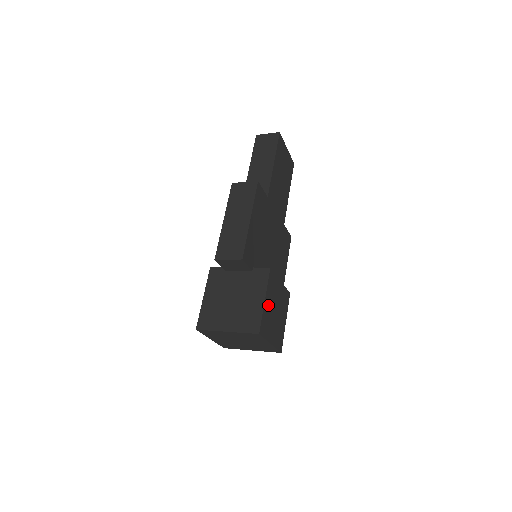
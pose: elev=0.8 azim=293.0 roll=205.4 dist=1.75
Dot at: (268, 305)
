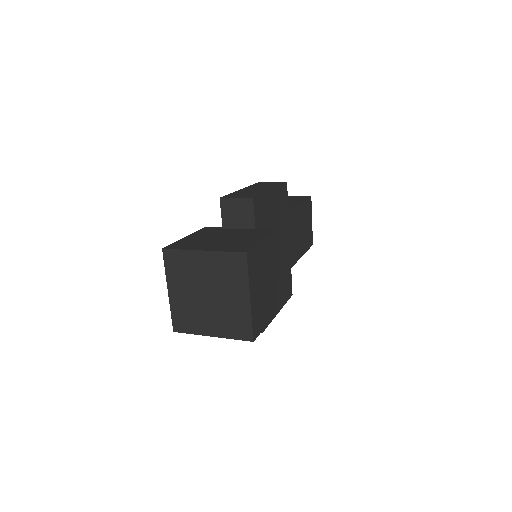
Dot at: (264, 254)
